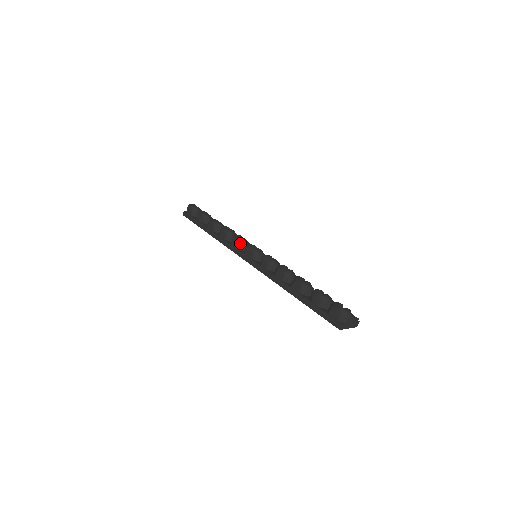
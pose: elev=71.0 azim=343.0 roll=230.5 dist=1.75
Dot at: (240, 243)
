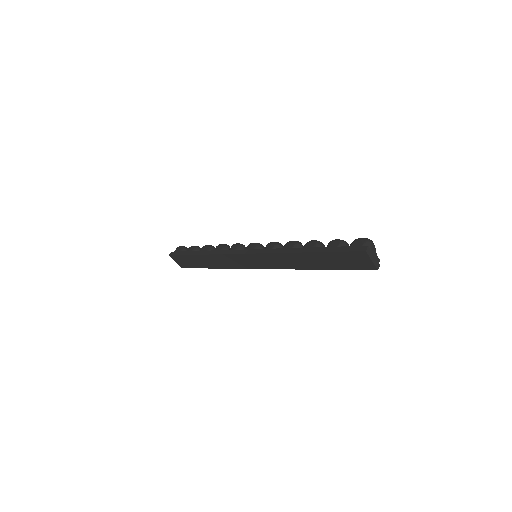
Dot at: (240, 245)
